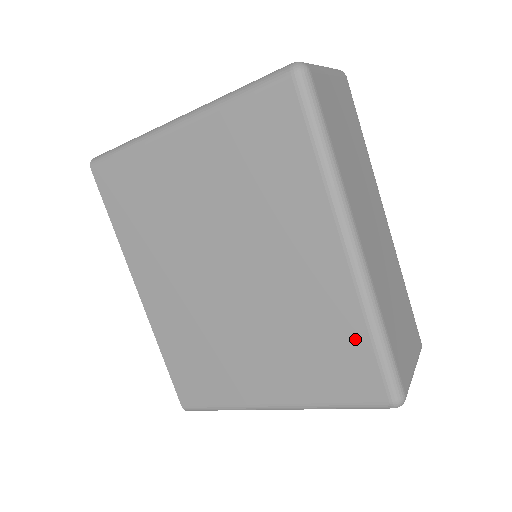
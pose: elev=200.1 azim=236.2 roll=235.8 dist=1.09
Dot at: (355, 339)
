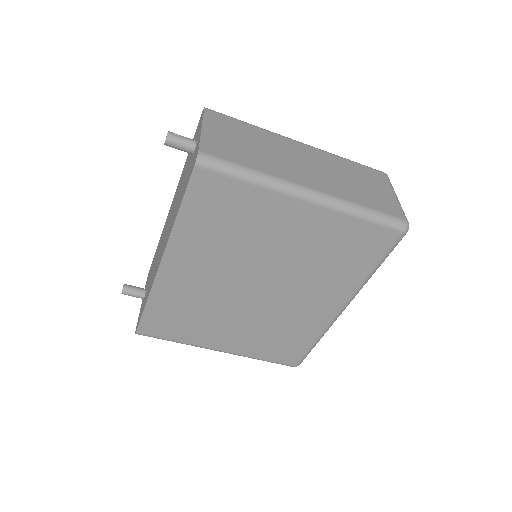
Dot at: (305, 341)
